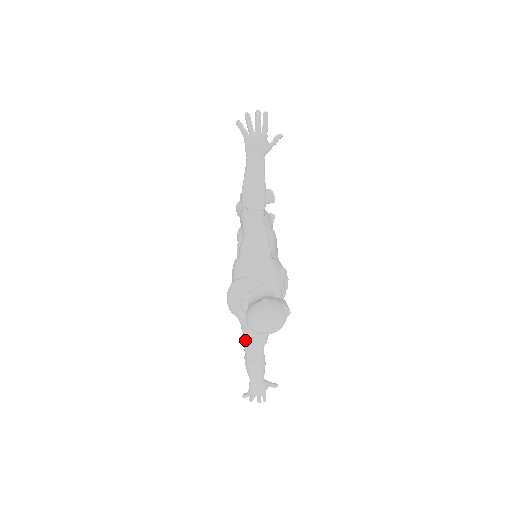
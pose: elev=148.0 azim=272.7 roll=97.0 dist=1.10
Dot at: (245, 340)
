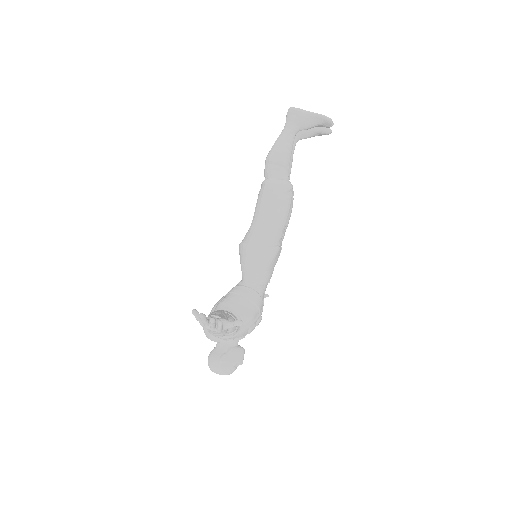
Dot at: occluded
